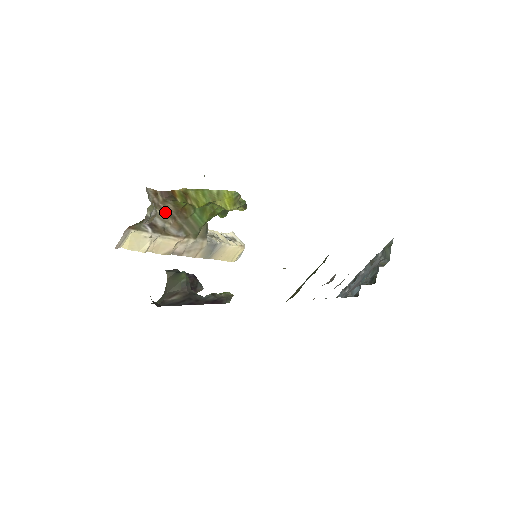
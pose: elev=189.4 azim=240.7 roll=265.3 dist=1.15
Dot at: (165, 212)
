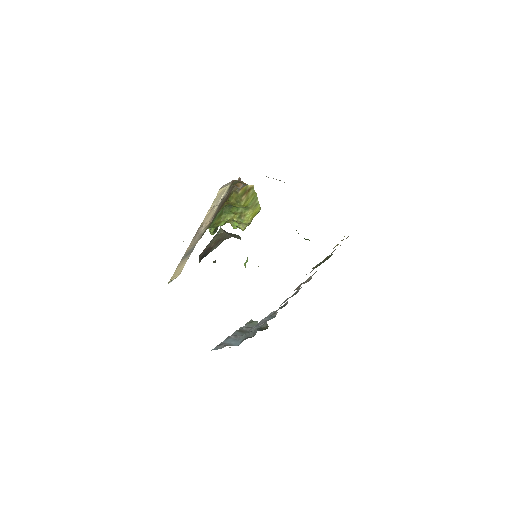
Dot at: (228, 193)
